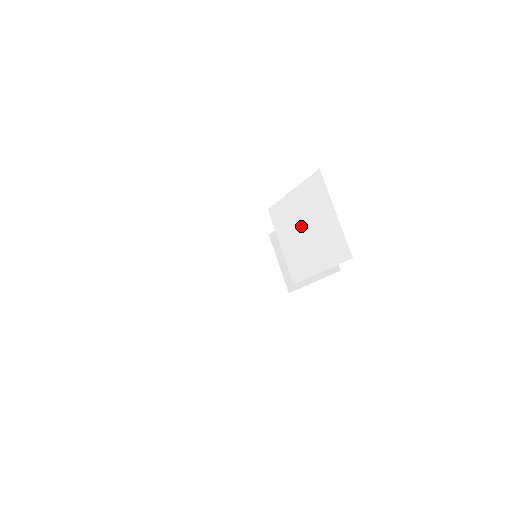
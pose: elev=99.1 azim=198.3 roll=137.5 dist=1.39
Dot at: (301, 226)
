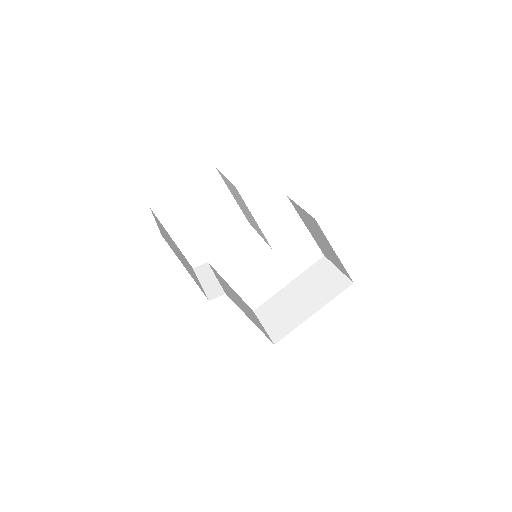
Dot at: (243, 208)
